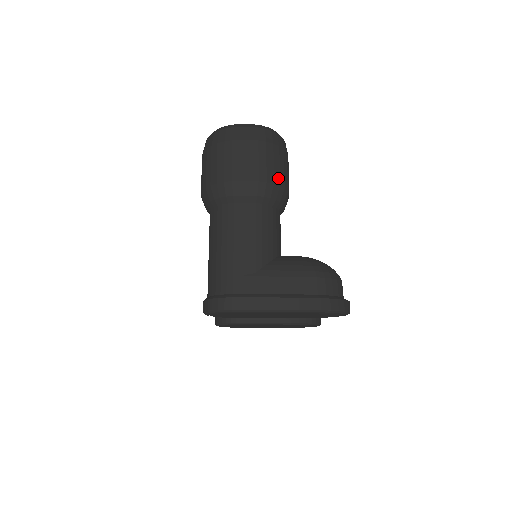
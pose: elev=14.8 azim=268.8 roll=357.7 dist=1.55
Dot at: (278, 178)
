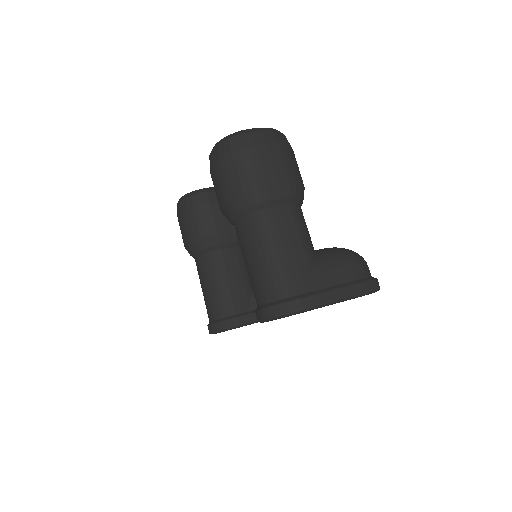
Dot at: (300, 178)
